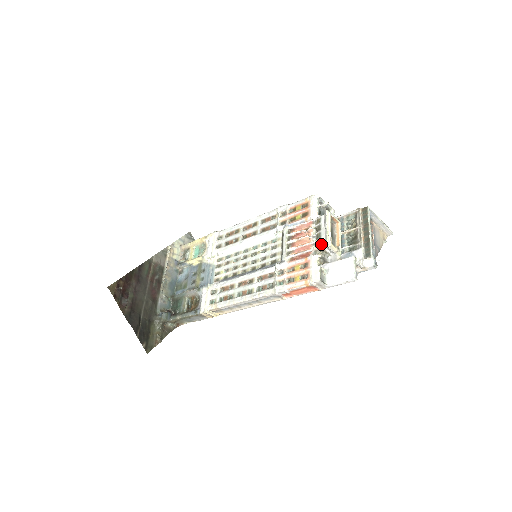
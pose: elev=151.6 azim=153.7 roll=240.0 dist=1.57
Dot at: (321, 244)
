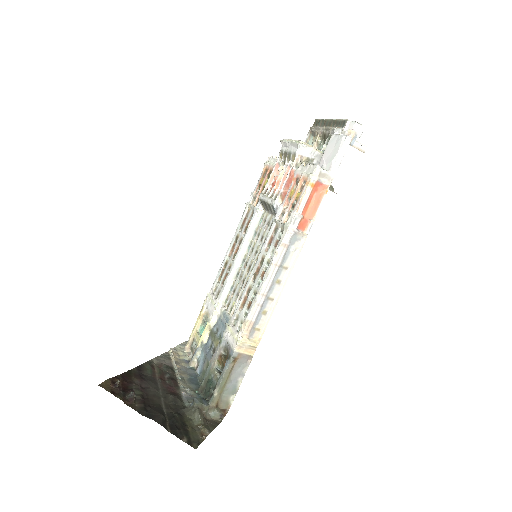
Dot at: (295, 153)
